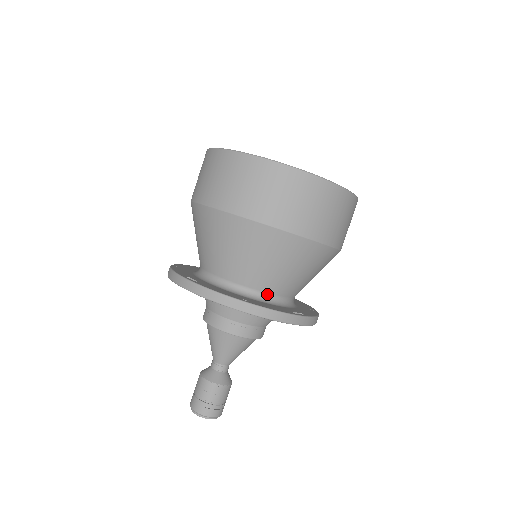
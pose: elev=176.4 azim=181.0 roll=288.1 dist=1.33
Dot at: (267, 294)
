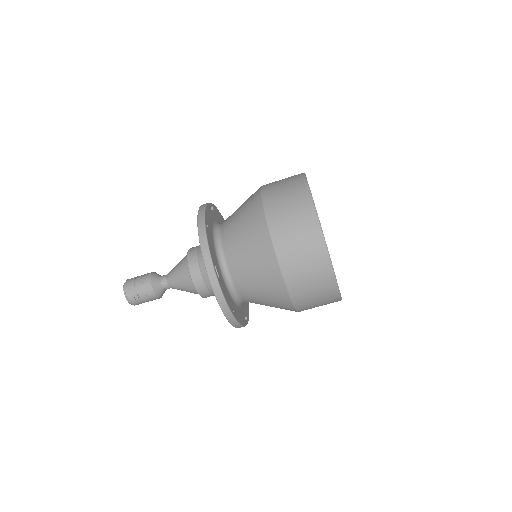
Dot at: (243, 301)
